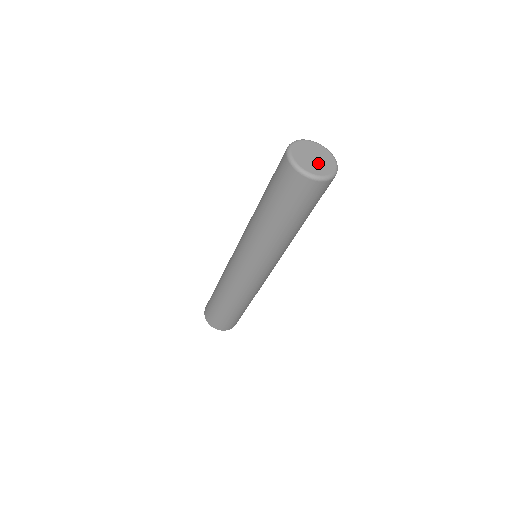
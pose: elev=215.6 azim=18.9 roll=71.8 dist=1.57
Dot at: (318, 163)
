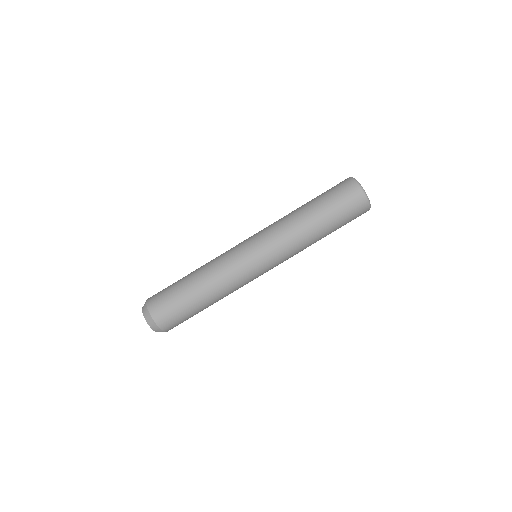
Dot at: occluded
